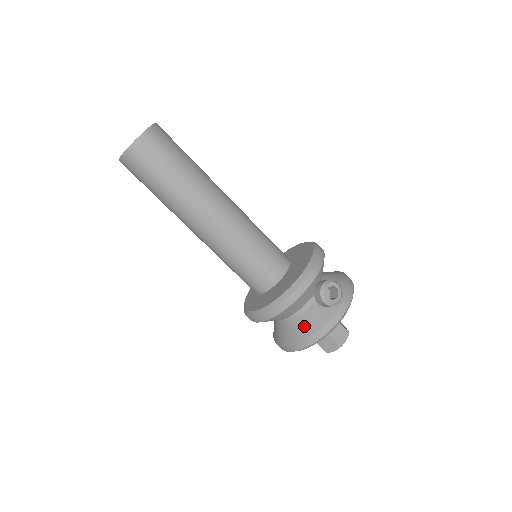
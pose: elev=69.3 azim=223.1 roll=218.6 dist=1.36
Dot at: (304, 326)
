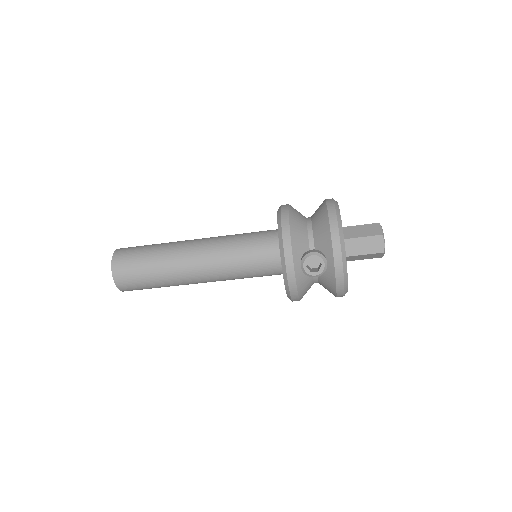
Dot at: (327, 286)
